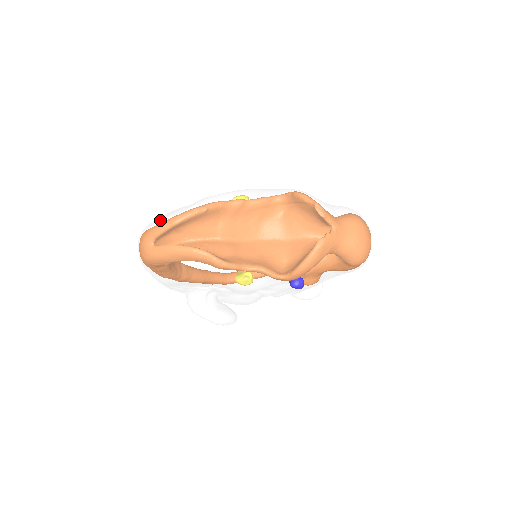
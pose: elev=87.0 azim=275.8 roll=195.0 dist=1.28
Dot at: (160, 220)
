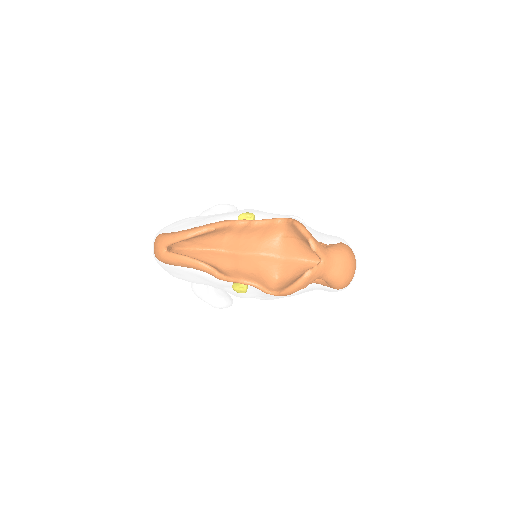
Dot at: (174, 231)
